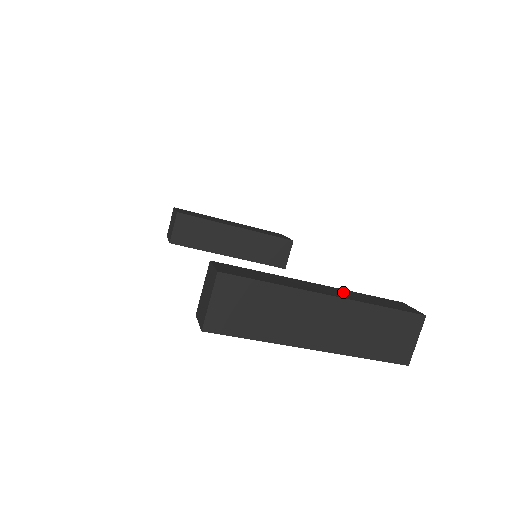
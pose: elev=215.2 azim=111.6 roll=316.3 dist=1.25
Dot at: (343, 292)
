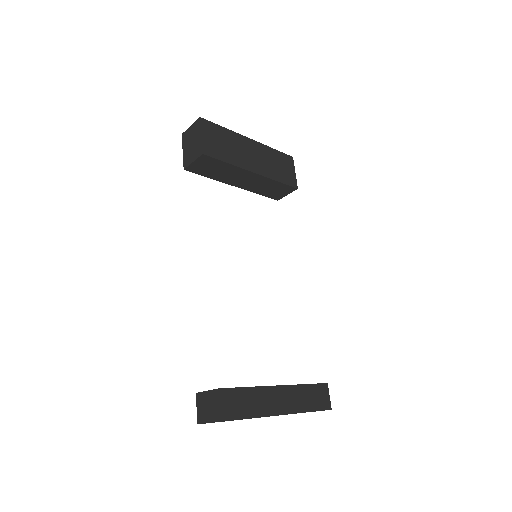
Dot at: (294, 395)
